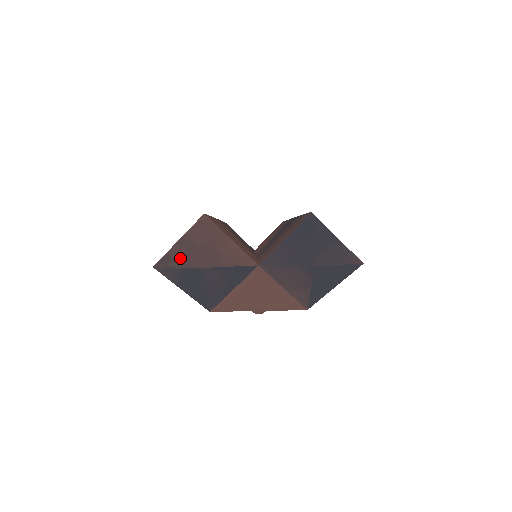
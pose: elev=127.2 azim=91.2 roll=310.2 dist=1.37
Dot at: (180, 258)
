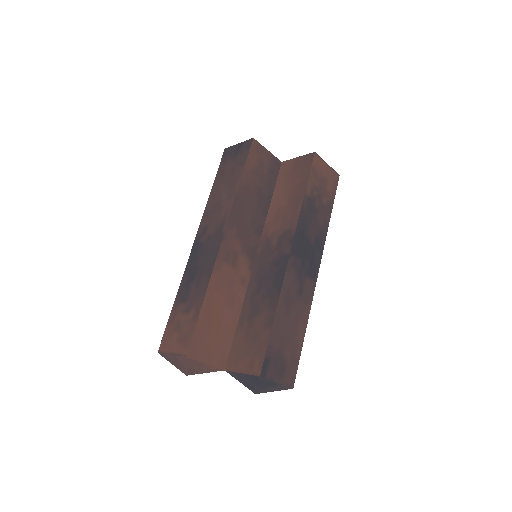
Dot at: (173, 362)
